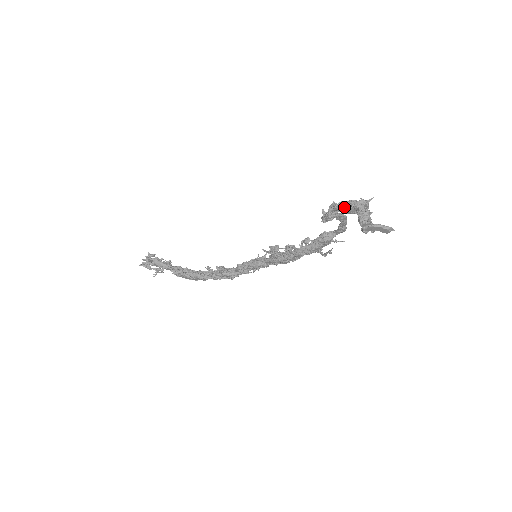
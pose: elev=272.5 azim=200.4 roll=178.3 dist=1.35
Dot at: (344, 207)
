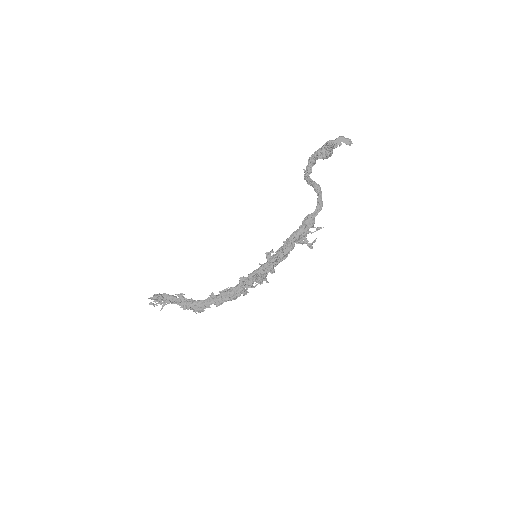
Dot at: (318, 151)
